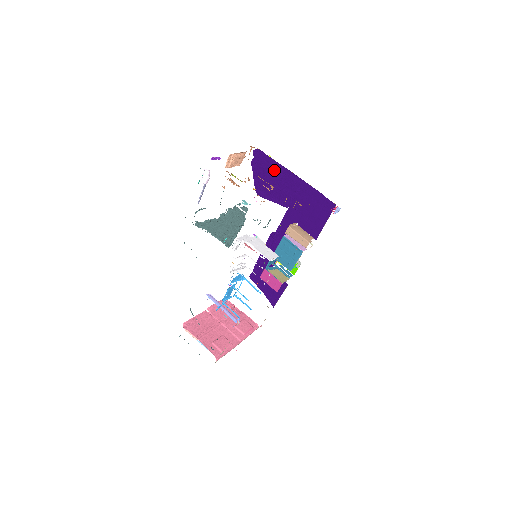
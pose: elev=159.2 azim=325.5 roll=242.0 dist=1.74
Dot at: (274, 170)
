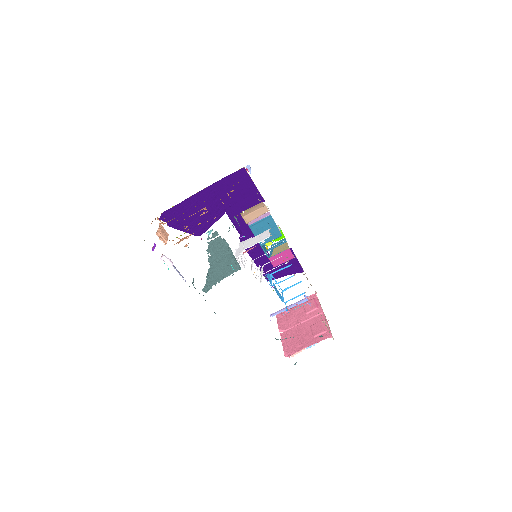
Dot at: (187, 209)
